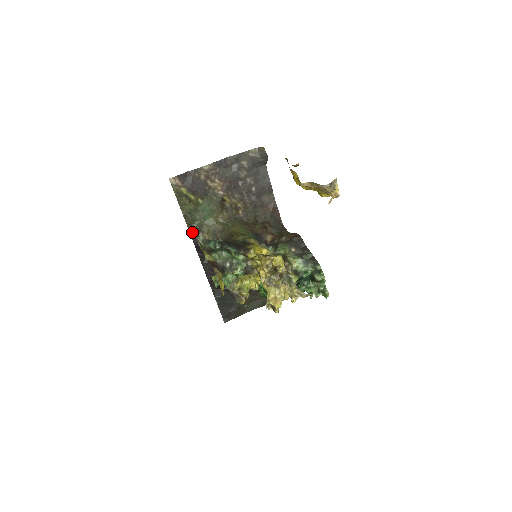
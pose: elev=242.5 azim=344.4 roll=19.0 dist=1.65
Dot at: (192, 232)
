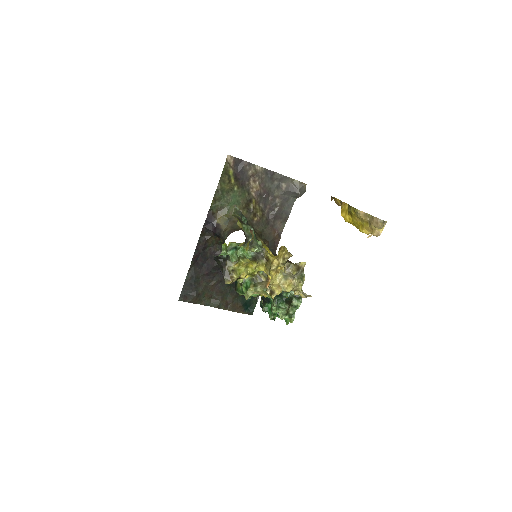
Dot at: (212, 207)
